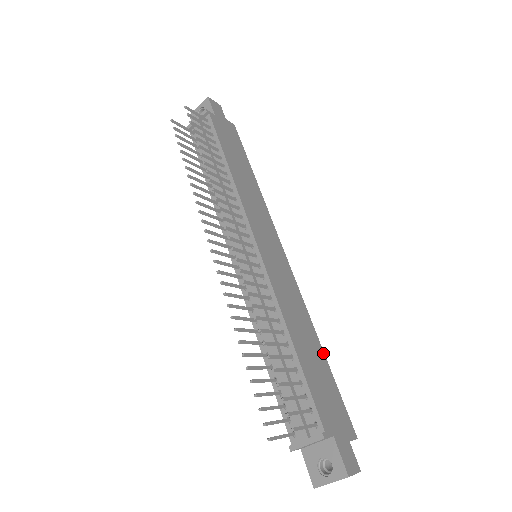
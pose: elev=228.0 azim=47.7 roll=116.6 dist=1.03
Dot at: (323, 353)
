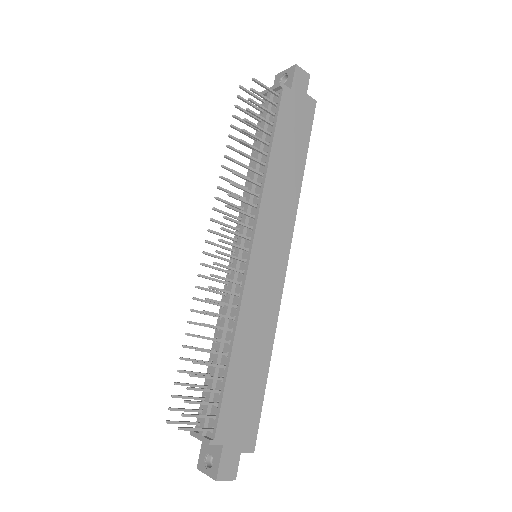
Dot at: (267, 371)
